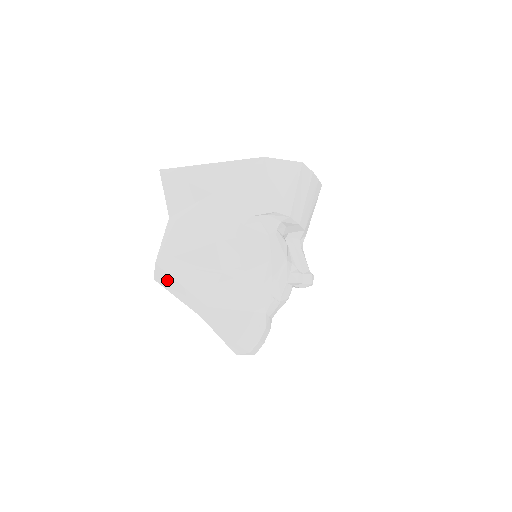
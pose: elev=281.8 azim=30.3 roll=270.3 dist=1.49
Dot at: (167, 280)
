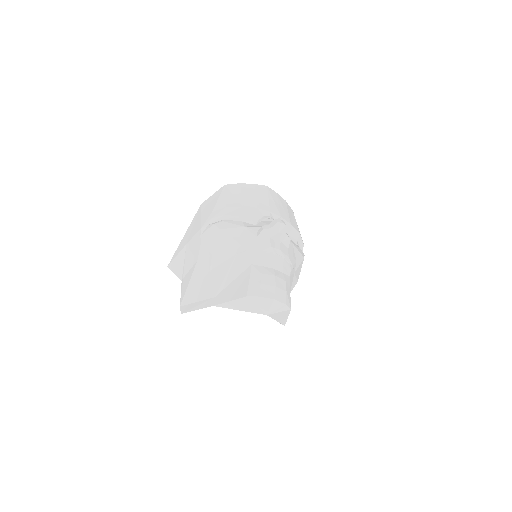
Dot at: (188, 308)
